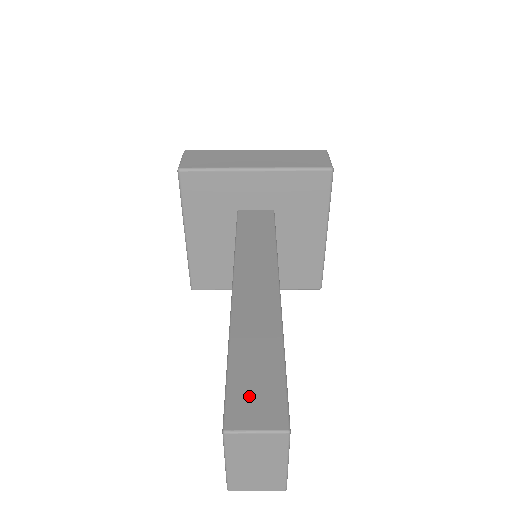
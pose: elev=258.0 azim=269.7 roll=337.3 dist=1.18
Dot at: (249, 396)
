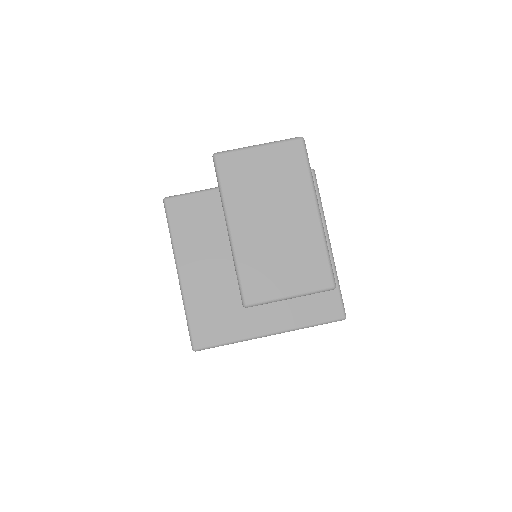
Dot at: occluded
